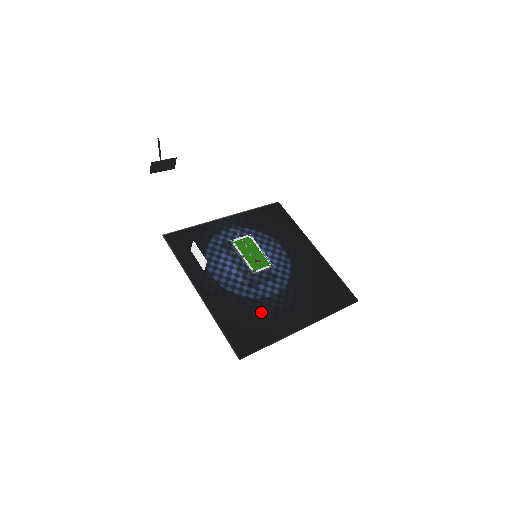
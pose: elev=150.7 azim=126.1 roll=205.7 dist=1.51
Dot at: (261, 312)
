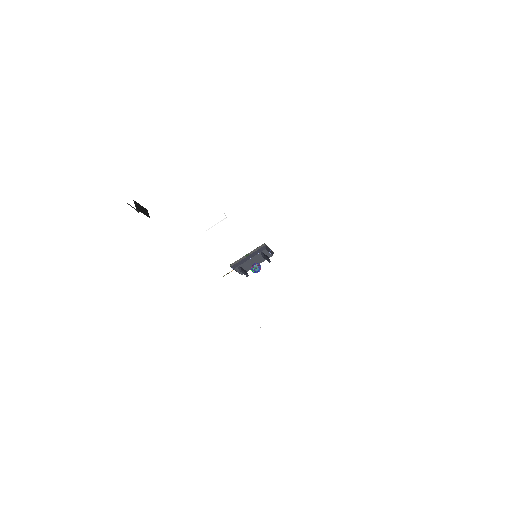
Dot at: occluded
